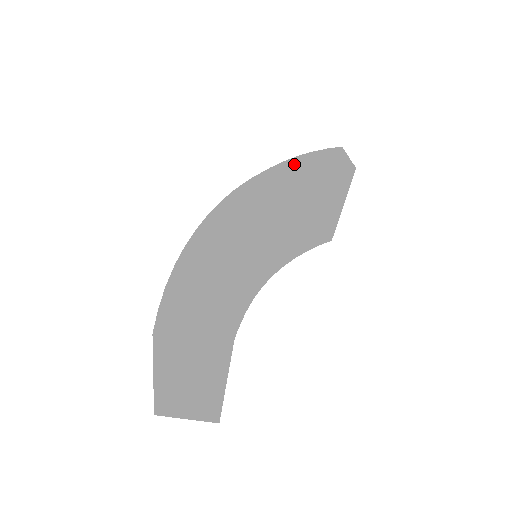
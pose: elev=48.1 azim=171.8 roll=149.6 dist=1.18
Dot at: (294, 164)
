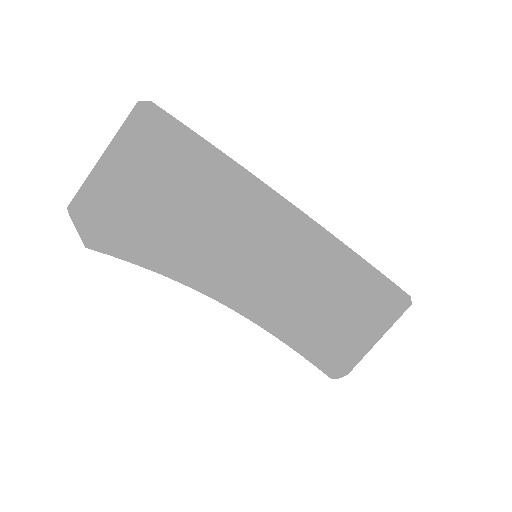
Dot at: occluded
